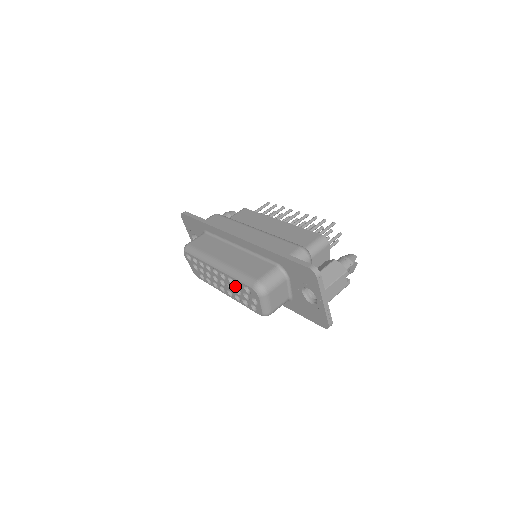
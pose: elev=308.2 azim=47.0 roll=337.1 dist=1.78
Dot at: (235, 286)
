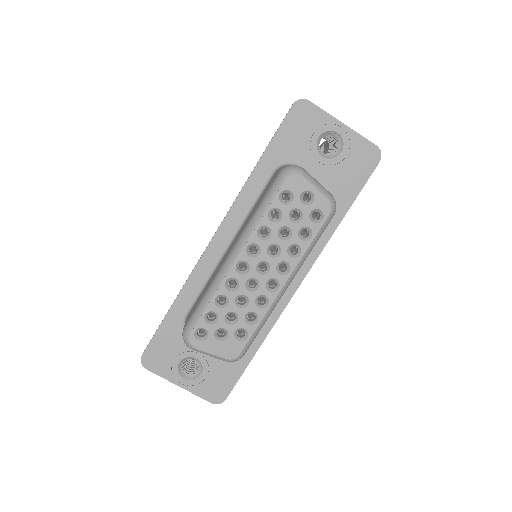
Dot at: (274, 230)
